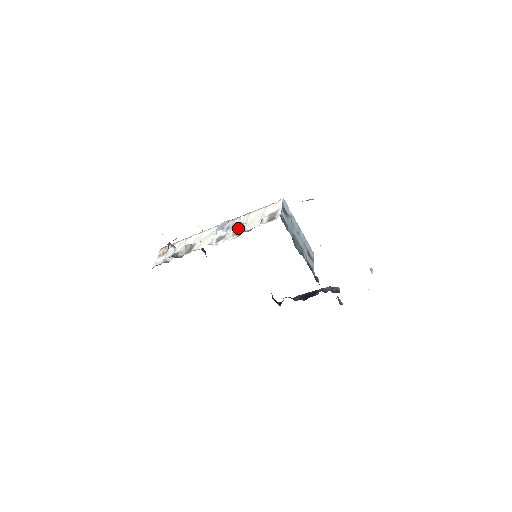
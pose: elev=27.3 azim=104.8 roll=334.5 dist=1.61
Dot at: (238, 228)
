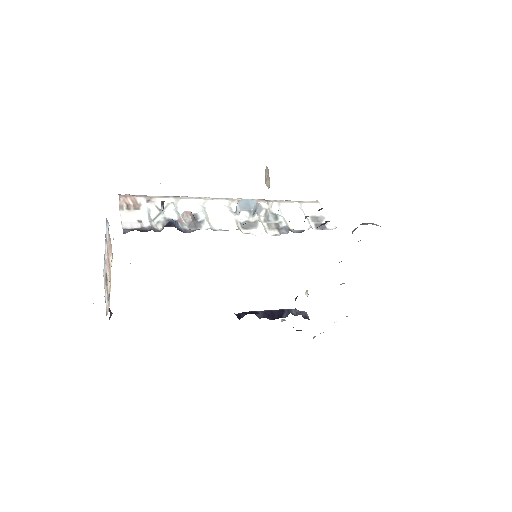
Dot at: (271, 218)
